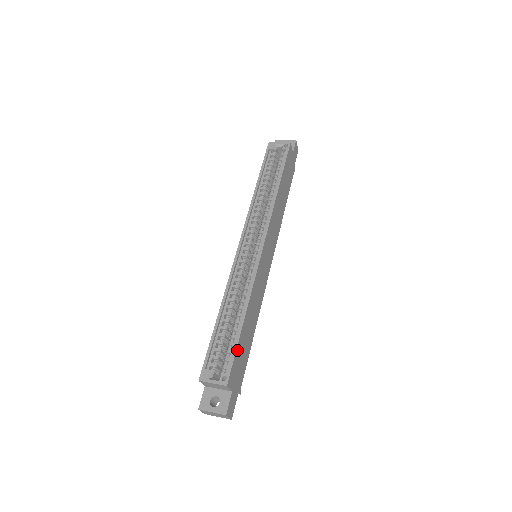
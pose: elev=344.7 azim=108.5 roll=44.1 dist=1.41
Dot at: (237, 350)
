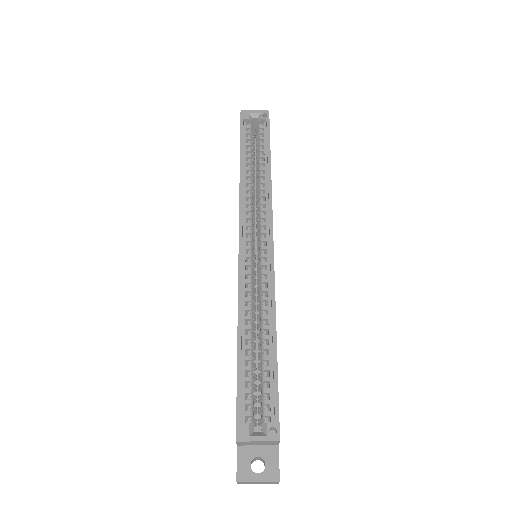
Dot at: (277, 387)
